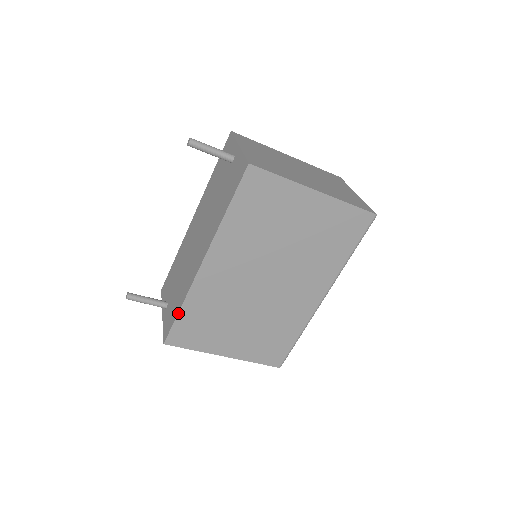
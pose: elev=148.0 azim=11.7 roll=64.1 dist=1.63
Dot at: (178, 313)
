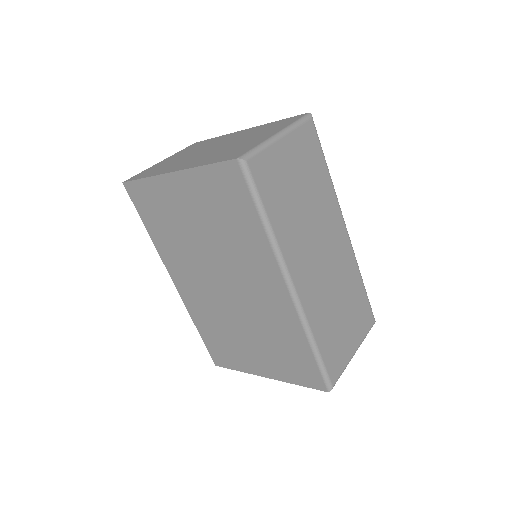
Dot at: (200, 334)
